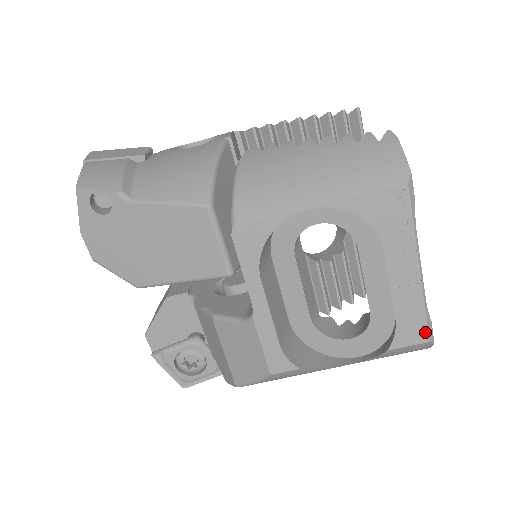
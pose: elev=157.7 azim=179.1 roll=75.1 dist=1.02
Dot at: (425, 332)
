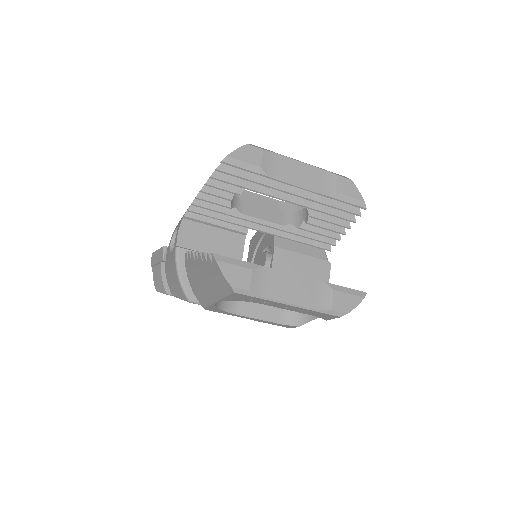
Dot at: (332, 316)
